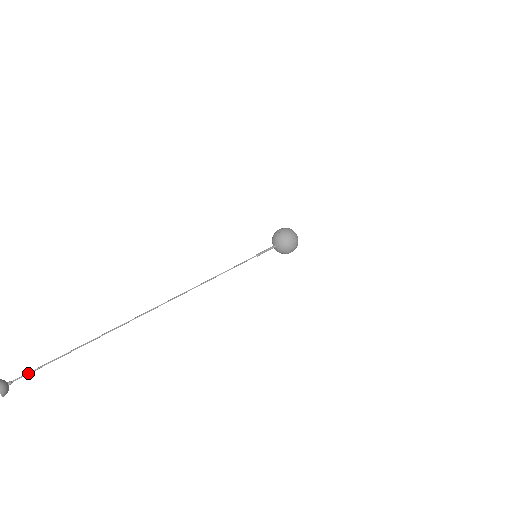
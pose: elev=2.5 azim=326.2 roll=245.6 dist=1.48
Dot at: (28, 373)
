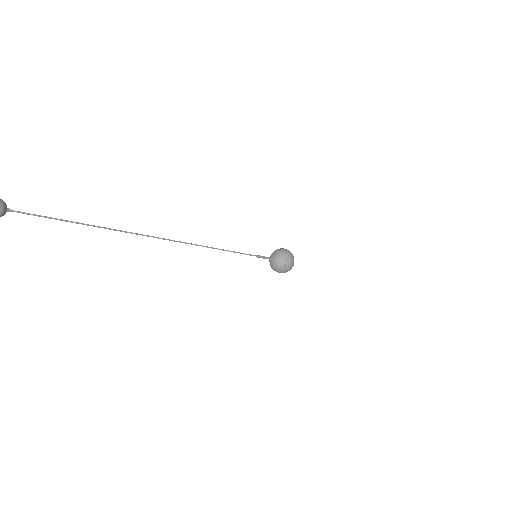
Dot at: occluded
